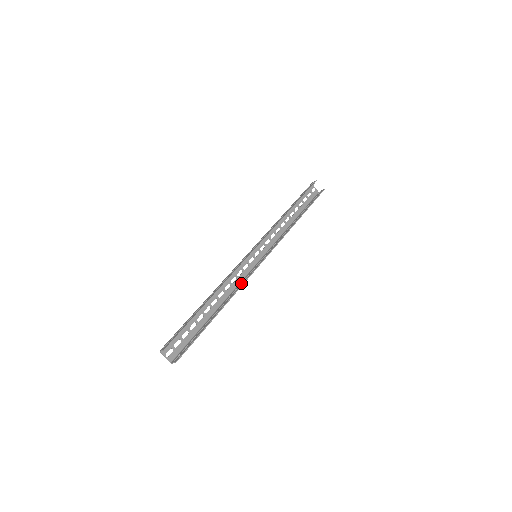
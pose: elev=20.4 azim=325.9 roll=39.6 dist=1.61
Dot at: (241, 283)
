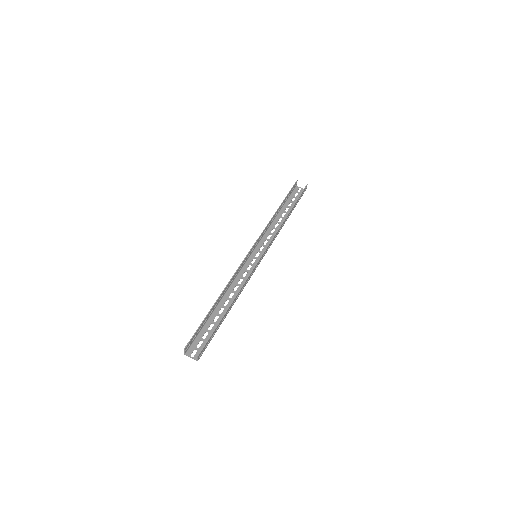
Dot at: (247, 281)
